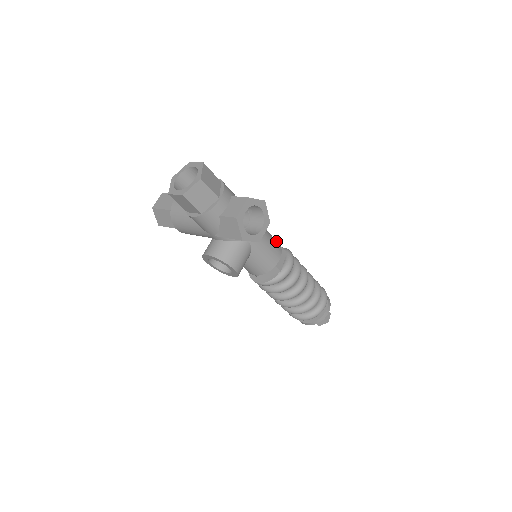
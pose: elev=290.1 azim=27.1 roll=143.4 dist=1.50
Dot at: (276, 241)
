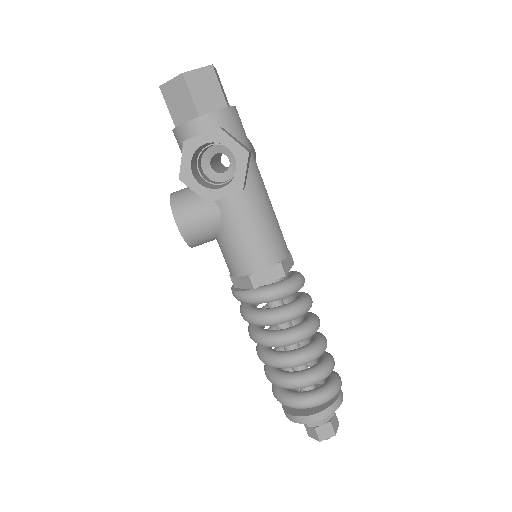
Dot at: (279, 247)
